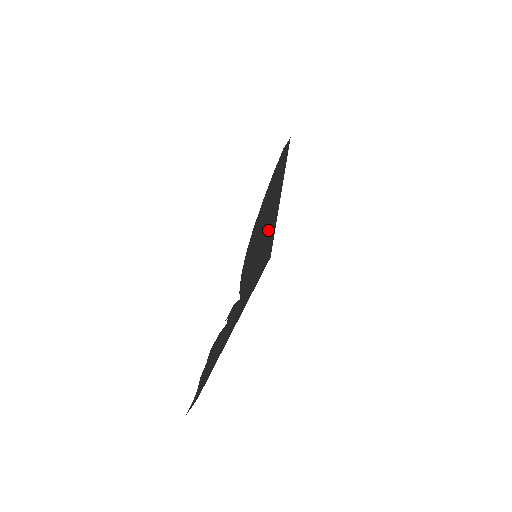
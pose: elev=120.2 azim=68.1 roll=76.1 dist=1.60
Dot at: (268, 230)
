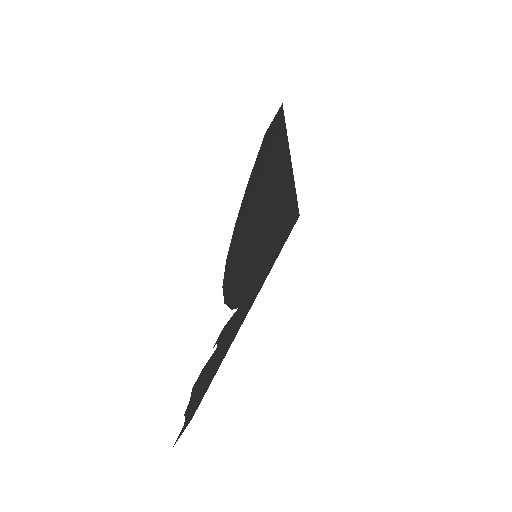
Dot at: (275, 214)
